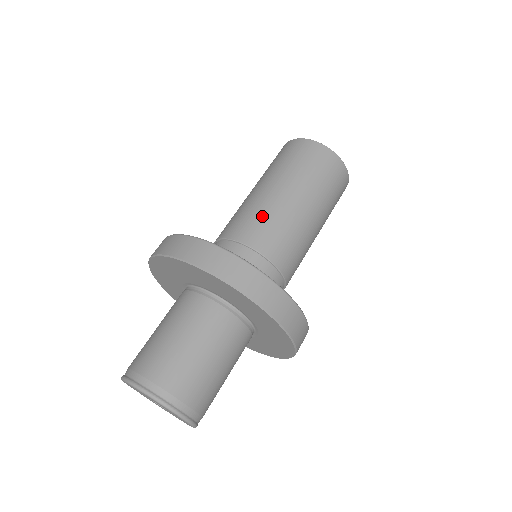
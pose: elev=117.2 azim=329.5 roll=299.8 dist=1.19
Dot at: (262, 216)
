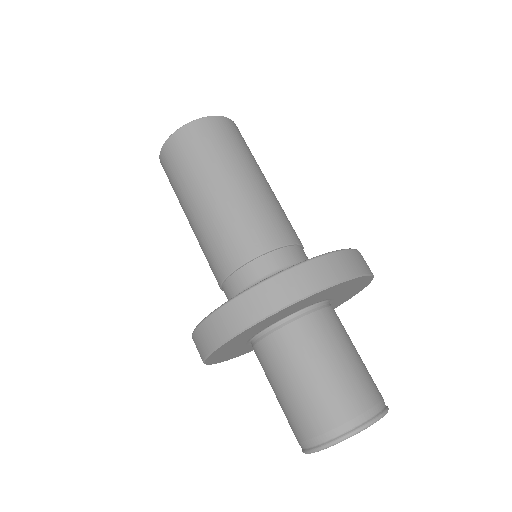
Dot at: (215, 238)
